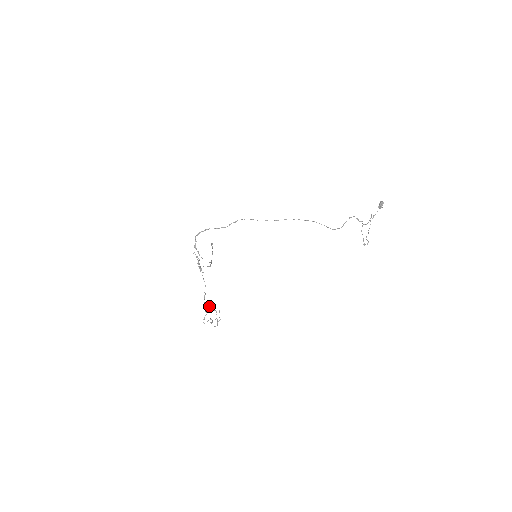
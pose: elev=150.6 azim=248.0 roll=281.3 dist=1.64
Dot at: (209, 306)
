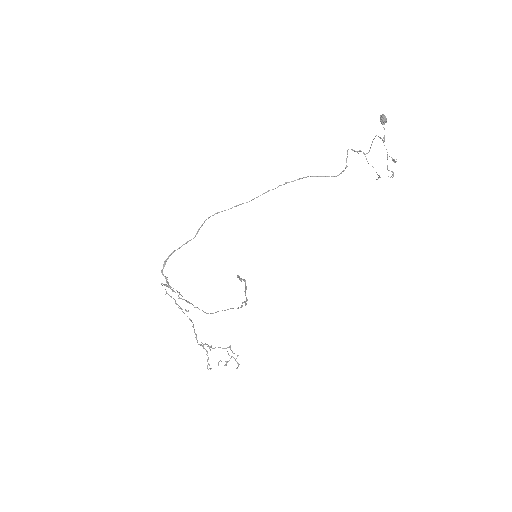
Dot at: (210, 347)
